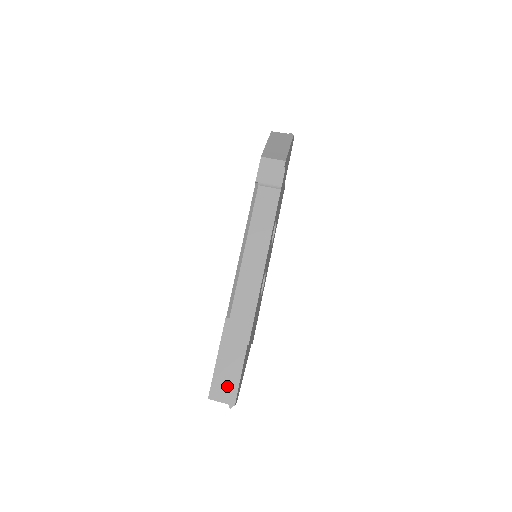
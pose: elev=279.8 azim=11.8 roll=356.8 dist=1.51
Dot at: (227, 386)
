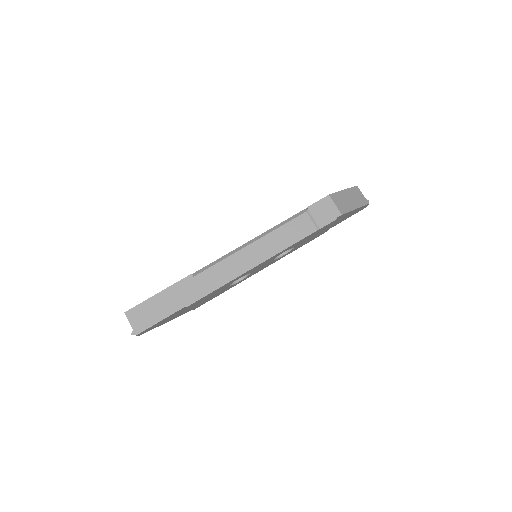
Dot at: (145, 318)
